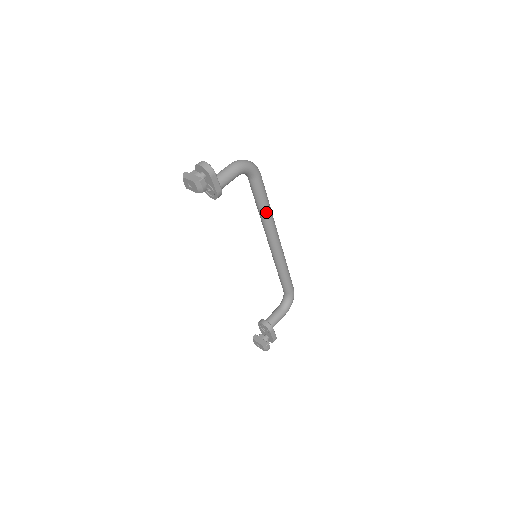
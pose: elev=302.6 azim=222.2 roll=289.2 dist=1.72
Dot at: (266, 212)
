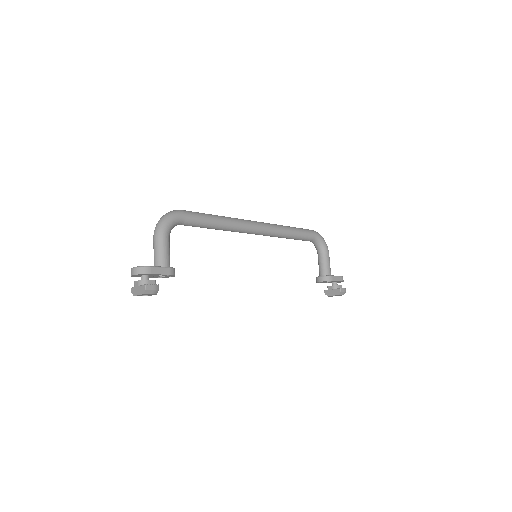
Dot at: (223, 225)
